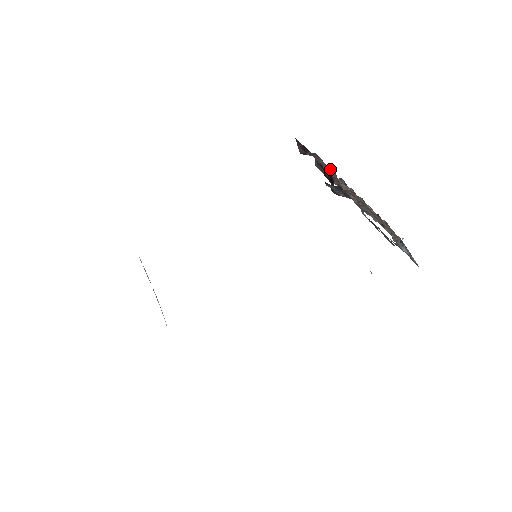
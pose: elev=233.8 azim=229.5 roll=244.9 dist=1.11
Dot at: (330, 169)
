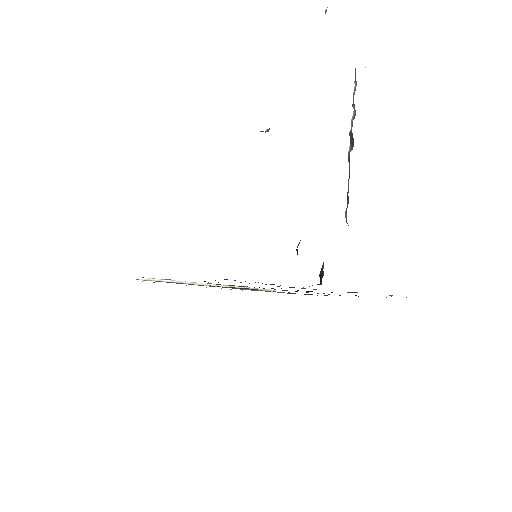
Dot at: occluded
